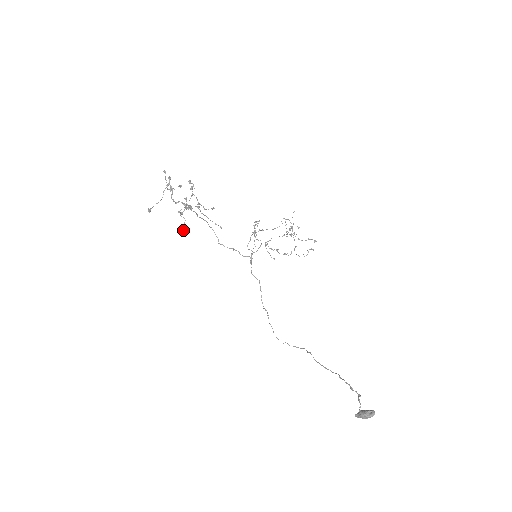
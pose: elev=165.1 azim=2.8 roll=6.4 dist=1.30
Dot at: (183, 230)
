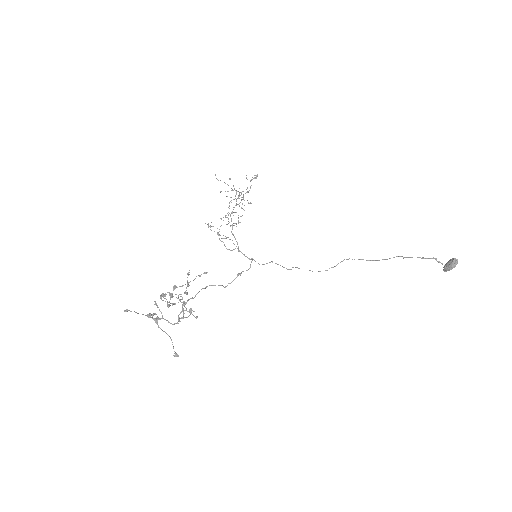
Dot at: (196, 318)
